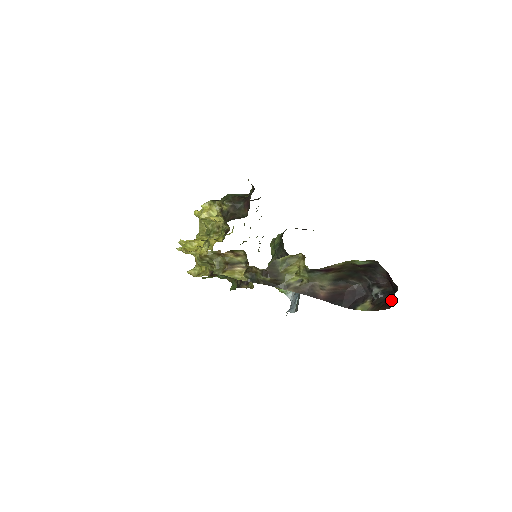
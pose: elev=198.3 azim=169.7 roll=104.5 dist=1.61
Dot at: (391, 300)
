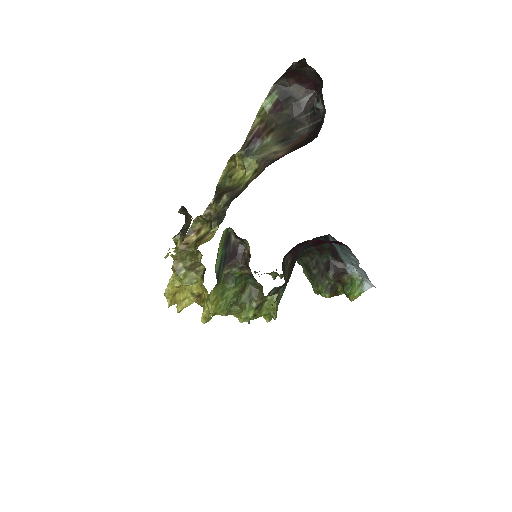
Dot at: occluded
